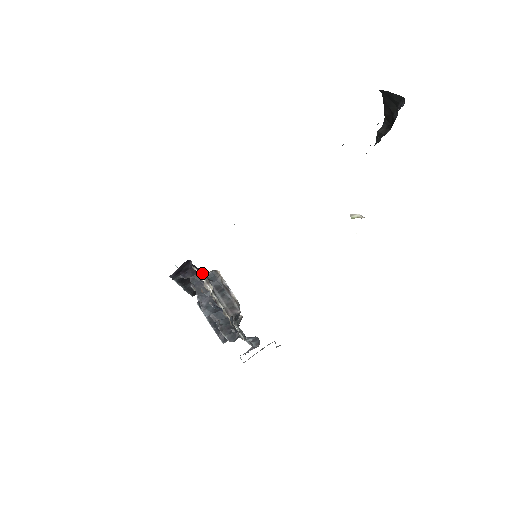
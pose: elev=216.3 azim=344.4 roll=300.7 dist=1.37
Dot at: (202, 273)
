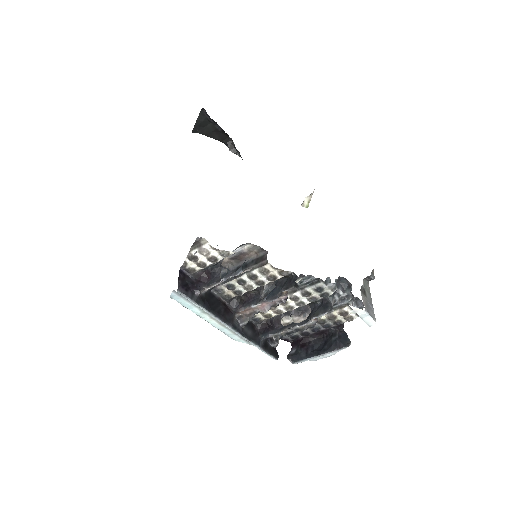
Dot at: (207, 272)
